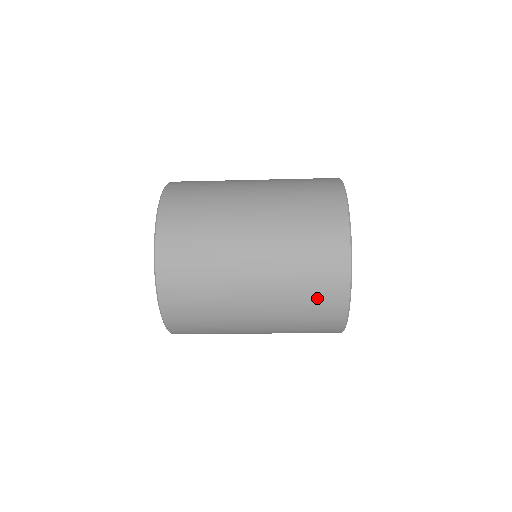
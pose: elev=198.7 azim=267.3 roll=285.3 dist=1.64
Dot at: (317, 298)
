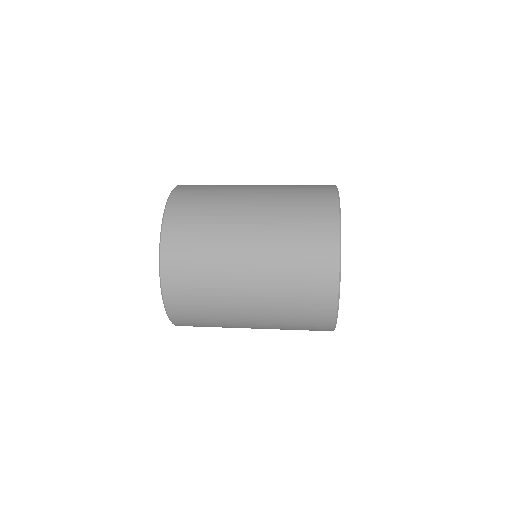
Dot at: (306, 329)
